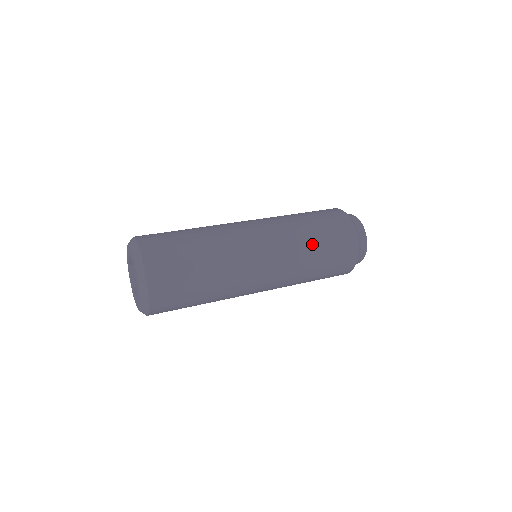
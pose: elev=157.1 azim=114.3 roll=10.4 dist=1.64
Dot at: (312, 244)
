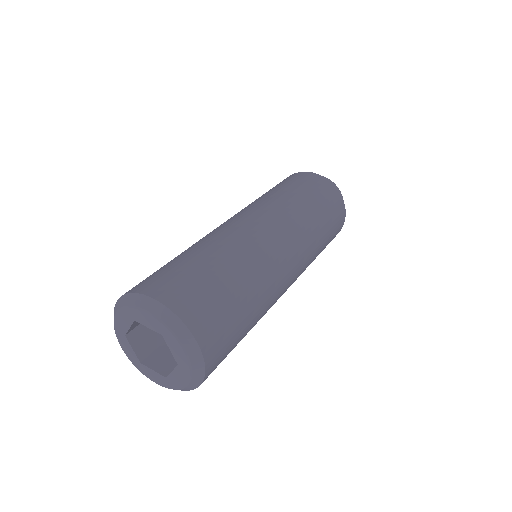
Dot at: occluded
